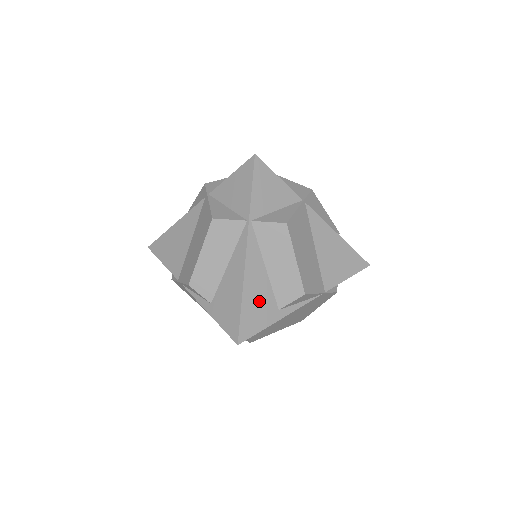
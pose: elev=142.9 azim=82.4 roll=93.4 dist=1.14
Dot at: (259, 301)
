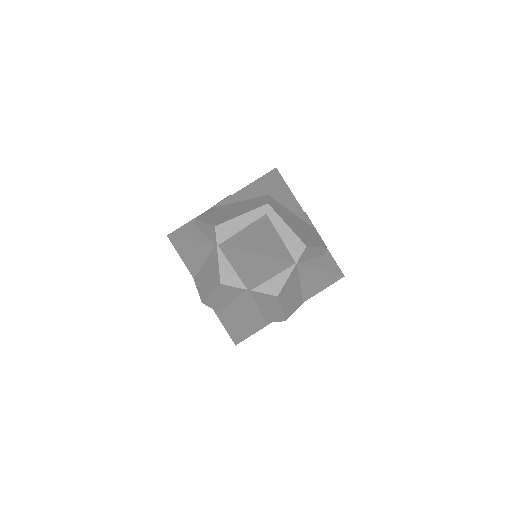
Dot at: (252, 324)
